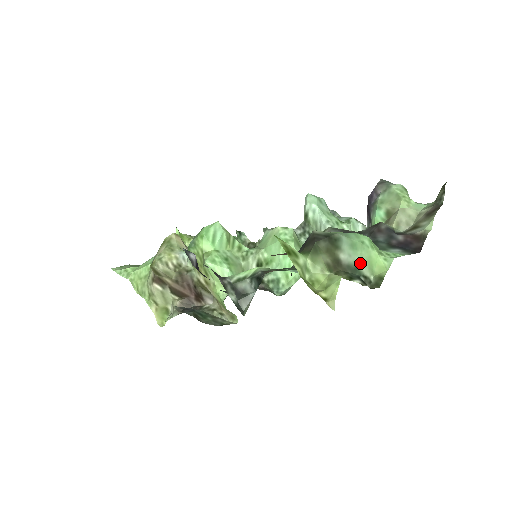
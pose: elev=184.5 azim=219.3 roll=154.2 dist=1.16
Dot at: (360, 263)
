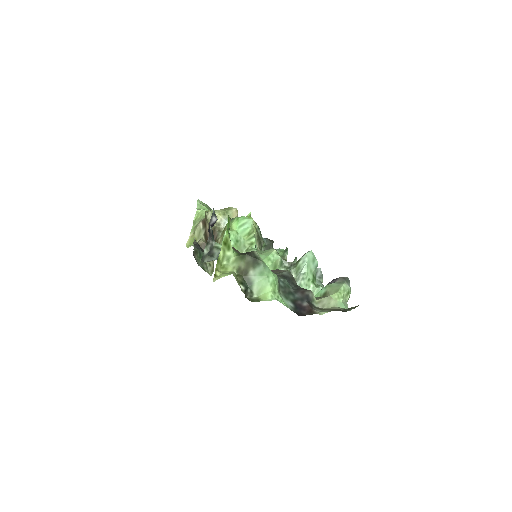
Dot at: (256, 283)
